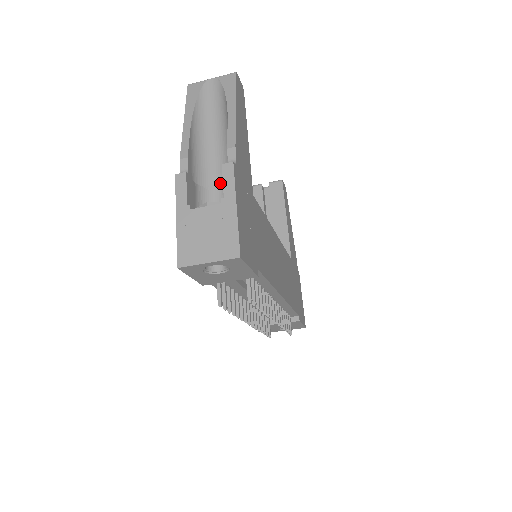
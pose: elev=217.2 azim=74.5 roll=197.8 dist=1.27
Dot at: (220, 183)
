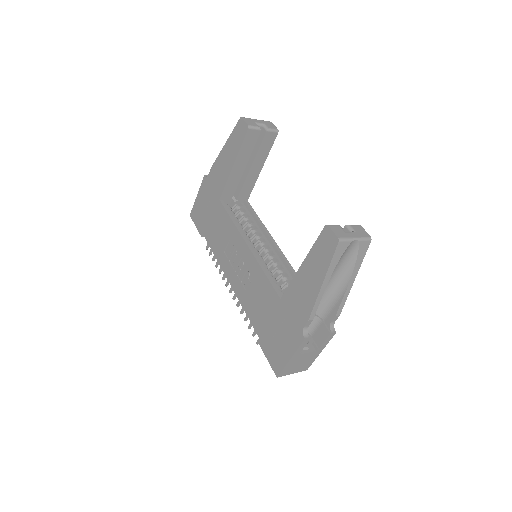
Dot at: occluded
